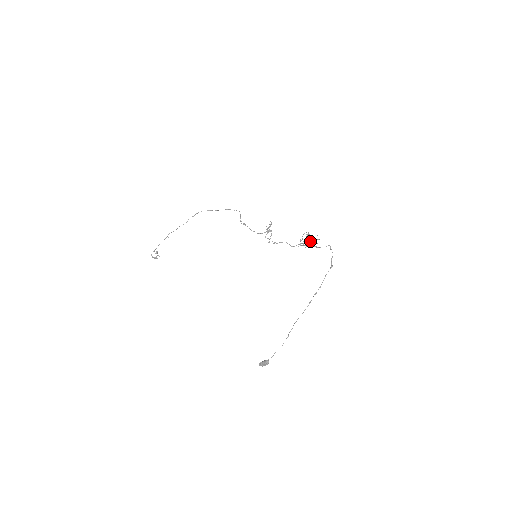
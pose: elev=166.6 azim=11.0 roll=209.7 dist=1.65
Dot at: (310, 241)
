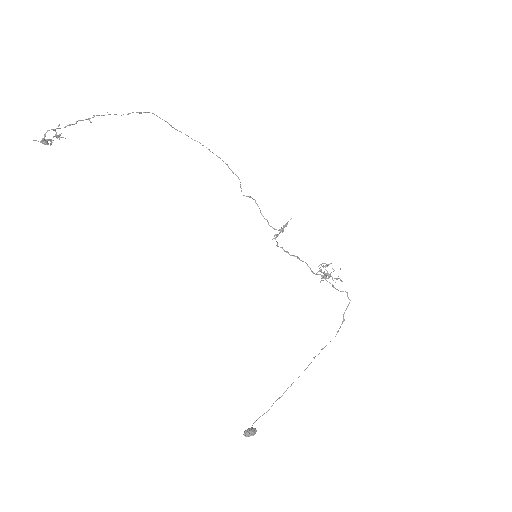
Dot at: occluded
